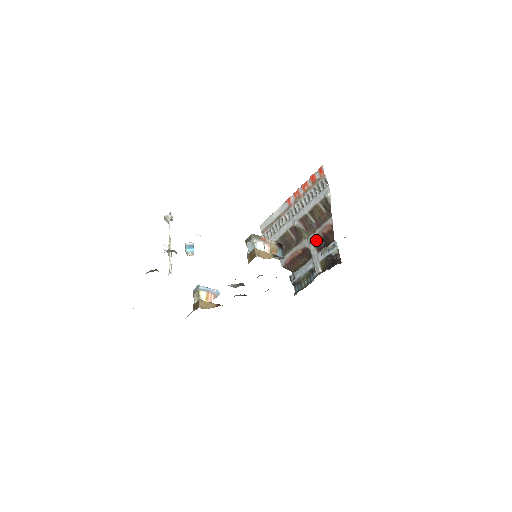
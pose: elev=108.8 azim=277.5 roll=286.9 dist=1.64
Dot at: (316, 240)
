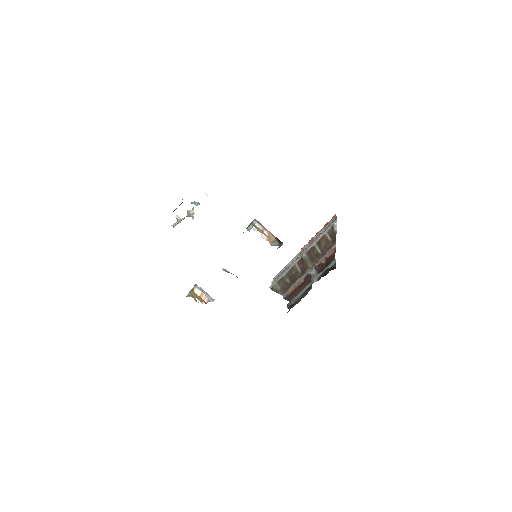
Dot at: (318, 265)
